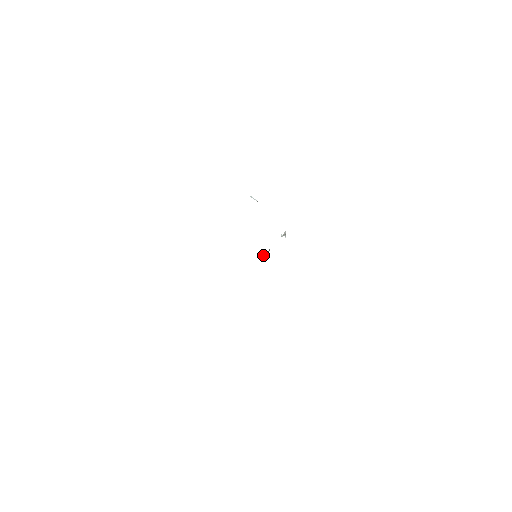
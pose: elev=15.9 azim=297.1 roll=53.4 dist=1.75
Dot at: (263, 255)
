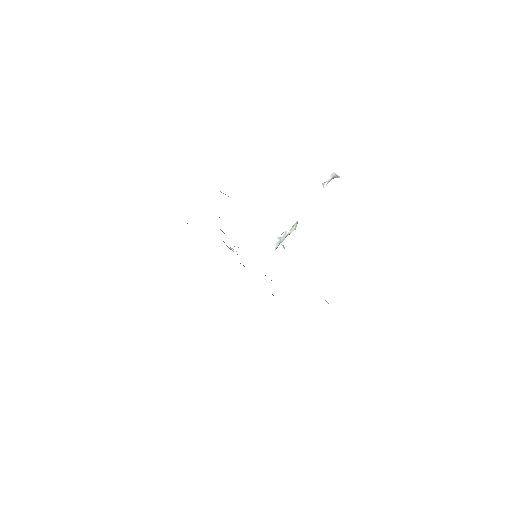
Dot at: (284, 237)
